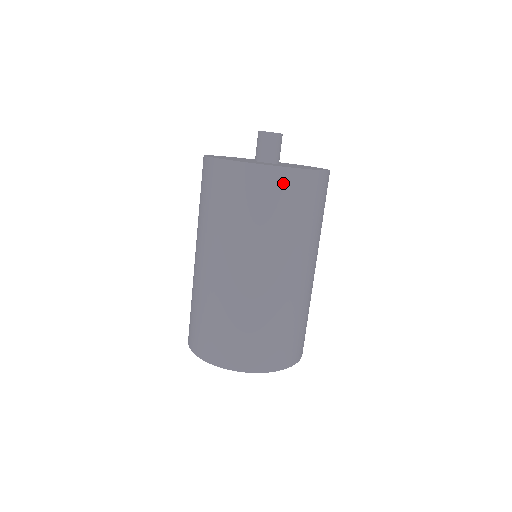
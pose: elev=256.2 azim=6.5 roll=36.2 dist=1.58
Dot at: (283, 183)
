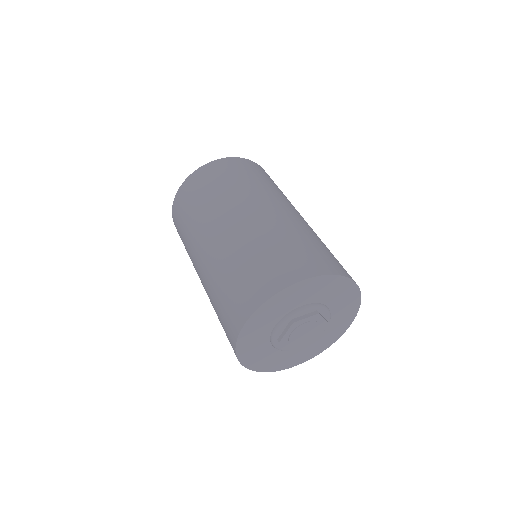
Dot at: (203, 175)
